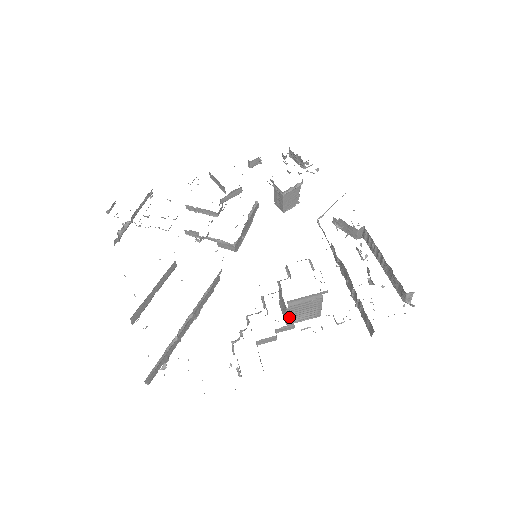
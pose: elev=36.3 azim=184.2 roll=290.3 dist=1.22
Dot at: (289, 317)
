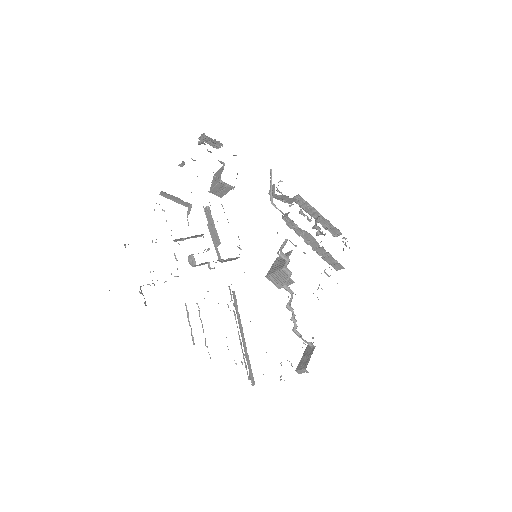
Dot at: (287, 285)
